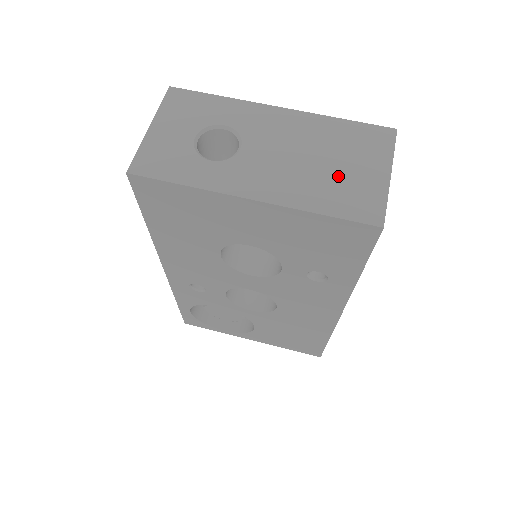
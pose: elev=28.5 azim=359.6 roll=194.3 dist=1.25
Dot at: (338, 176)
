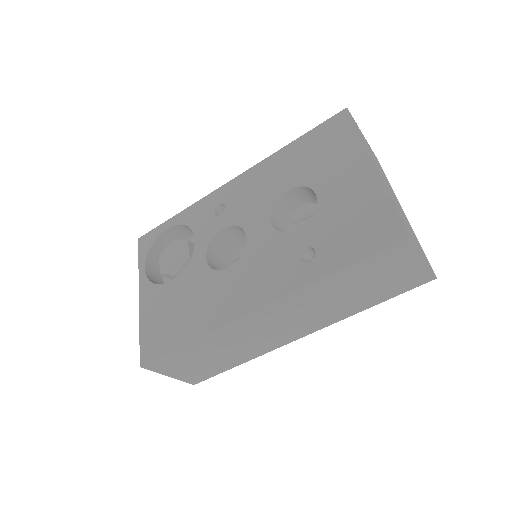
Dot at: occluded
